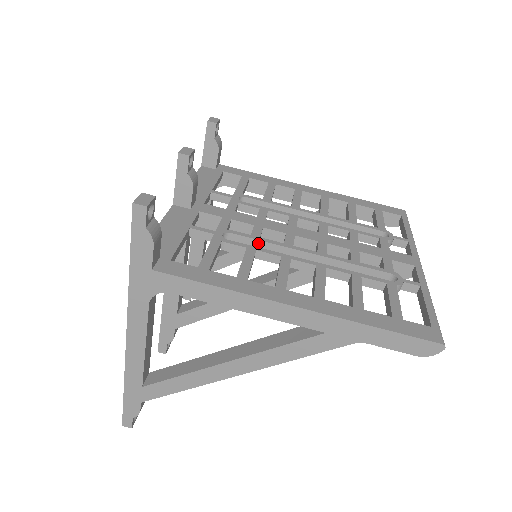
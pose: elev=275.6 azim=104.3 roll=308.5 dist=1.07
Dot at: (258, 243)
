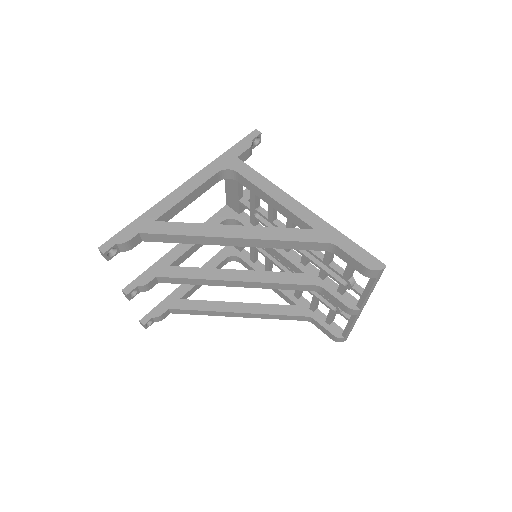
Dot at: occluded
